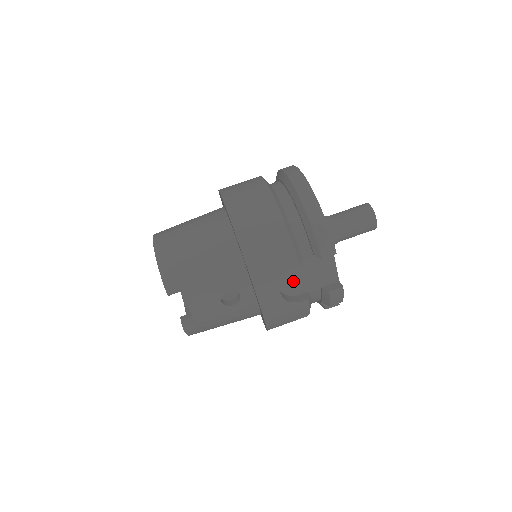
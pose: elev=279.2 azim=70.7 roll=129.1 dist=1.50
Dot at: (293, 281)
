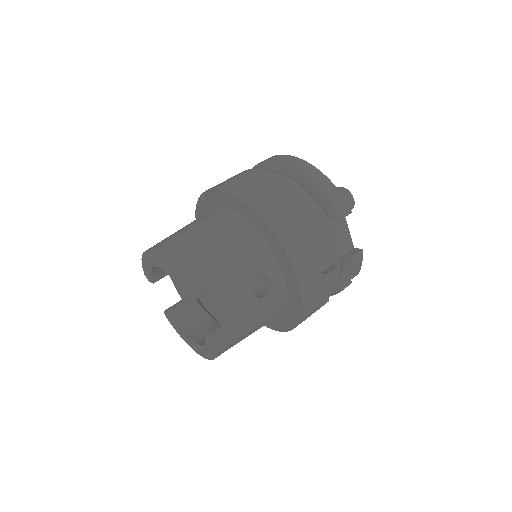
Dot at: (317, 254)
